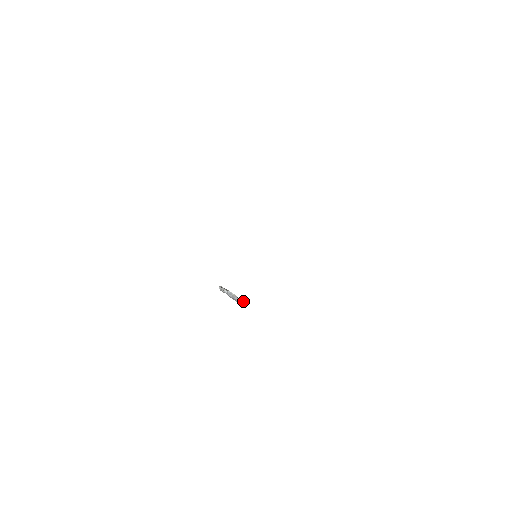
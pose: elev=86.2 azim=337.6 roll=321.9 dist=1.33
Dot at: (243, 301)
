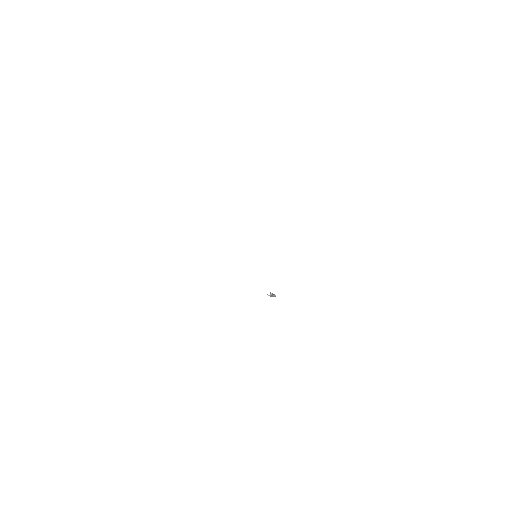
Dot at: occluded
